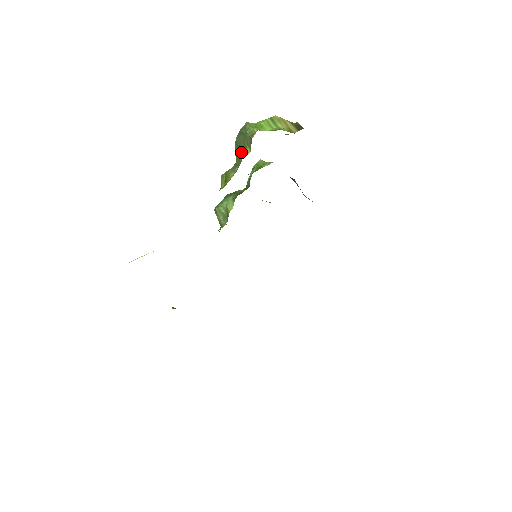
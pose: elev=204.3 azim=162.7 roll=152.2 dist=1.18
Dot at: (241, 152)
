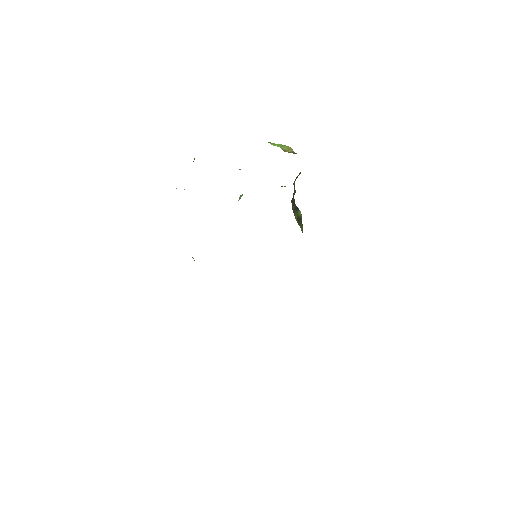
Dot at: occluded
